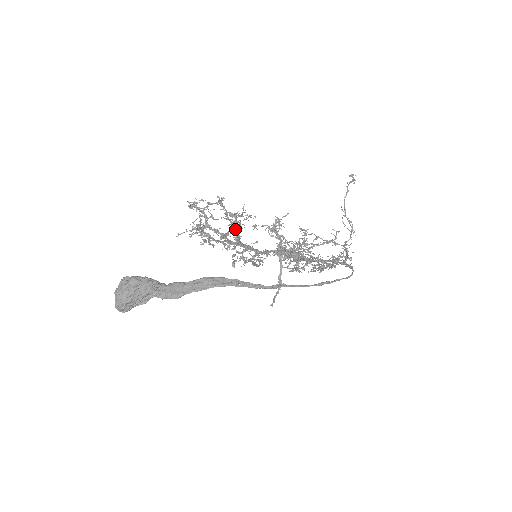
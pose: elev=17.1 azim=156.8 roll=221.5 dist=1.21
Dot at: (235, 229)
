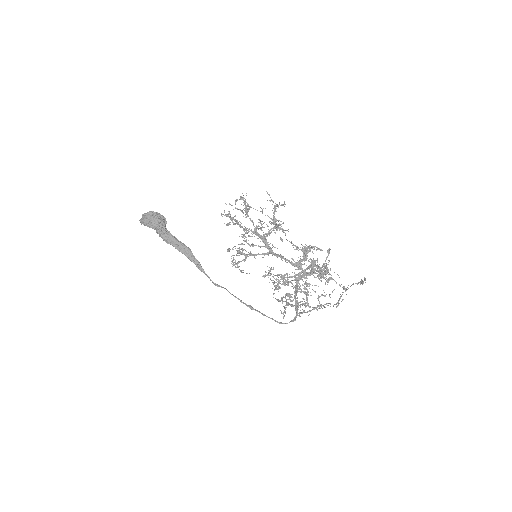
Dot at: (273, 228)
